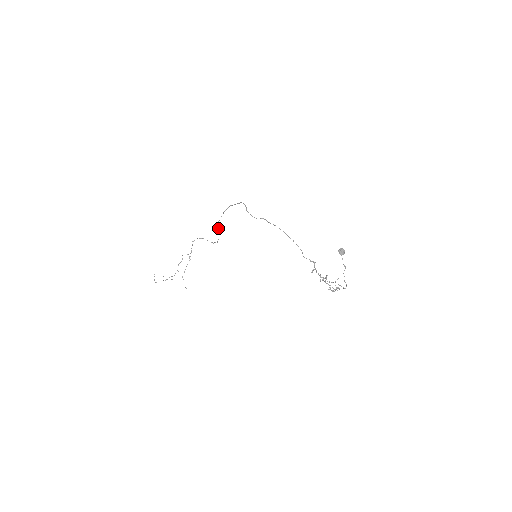
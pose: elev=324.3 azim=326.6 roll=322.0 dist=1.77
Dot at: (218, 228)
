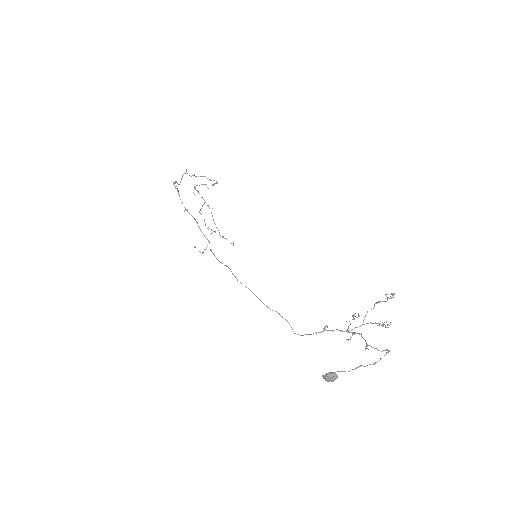
Dot at: occluded
